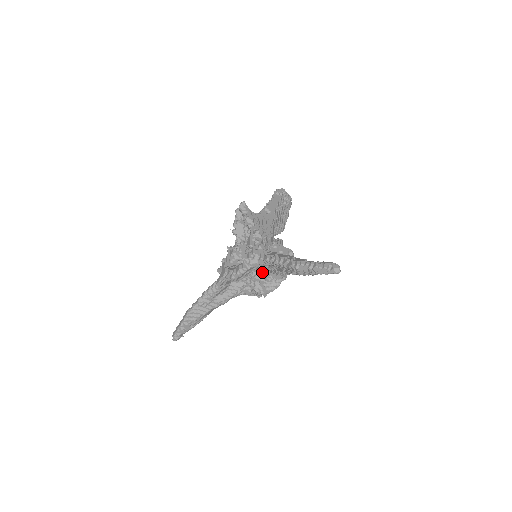
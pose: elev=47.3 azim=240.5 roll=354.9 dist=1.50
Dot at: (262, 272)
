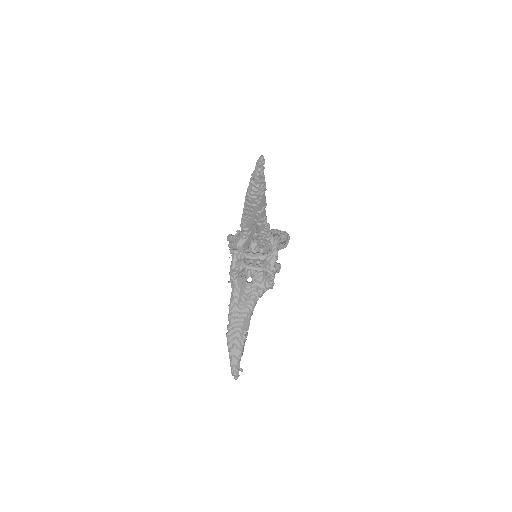
Dot at: (258, 252)
